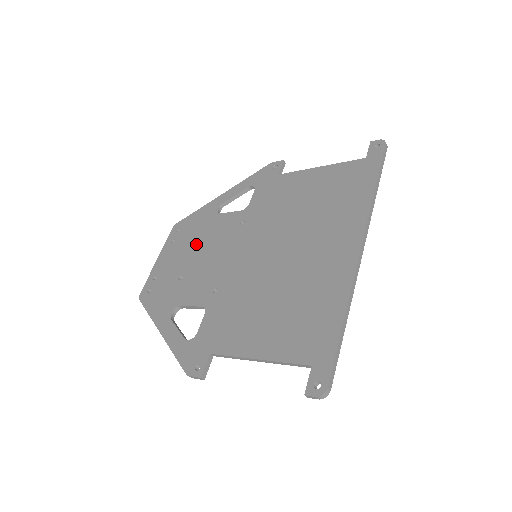
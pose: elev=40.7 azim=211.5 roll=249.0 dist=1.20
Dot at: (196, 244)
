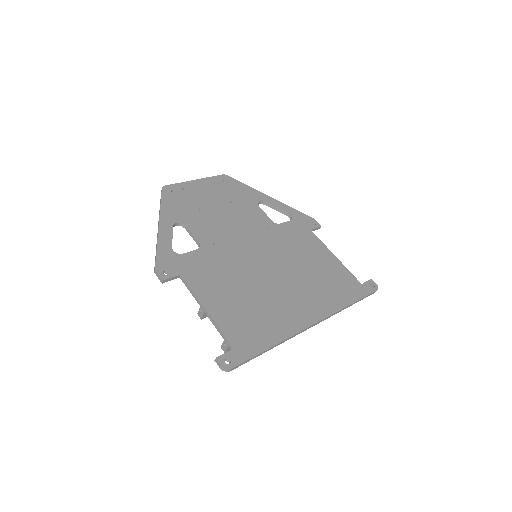
Dot at: (228, 204)
